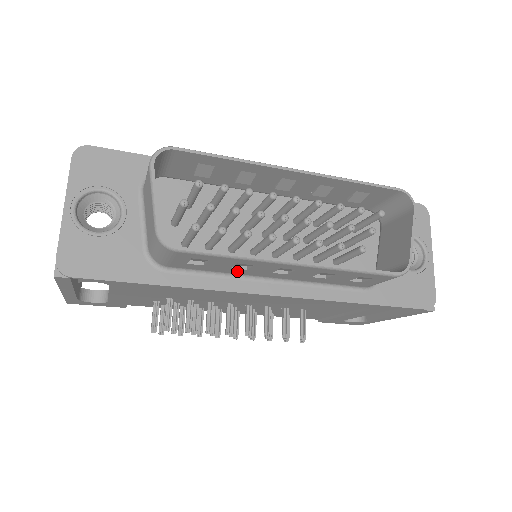
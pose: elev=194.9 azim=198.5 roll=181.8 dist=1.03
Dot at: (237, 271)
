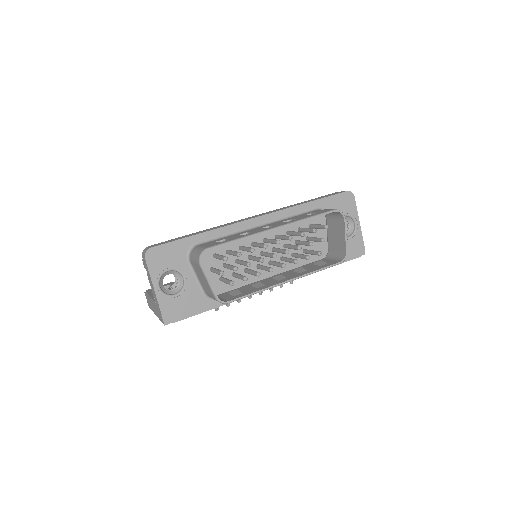
Dot at: occluded
